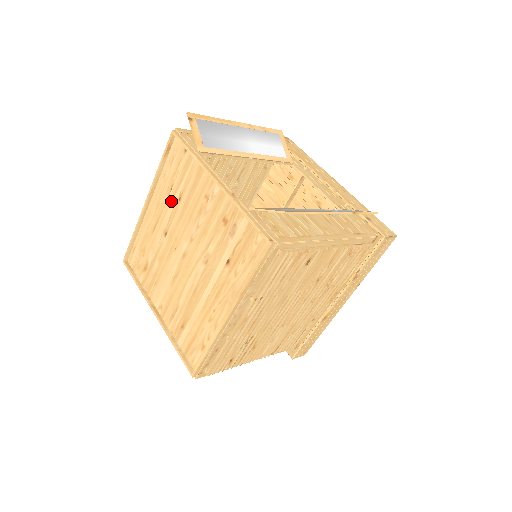
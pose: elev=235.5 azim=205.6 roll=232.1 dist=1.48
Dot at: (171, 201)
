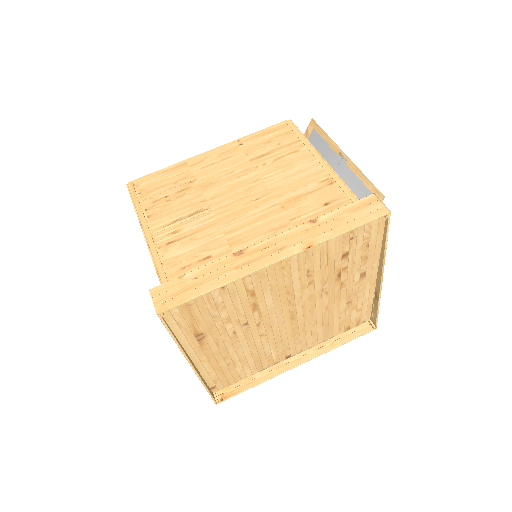
Dot at: occluded
